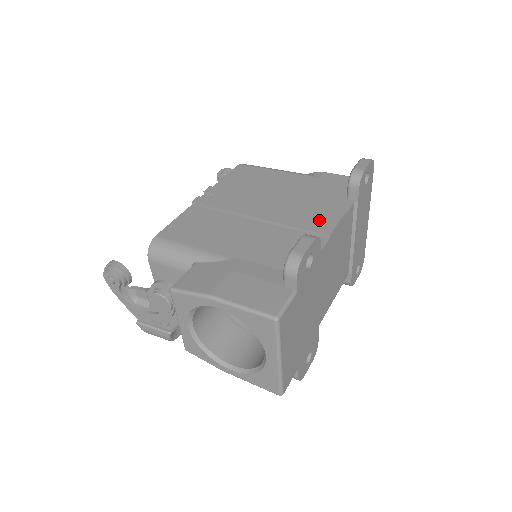
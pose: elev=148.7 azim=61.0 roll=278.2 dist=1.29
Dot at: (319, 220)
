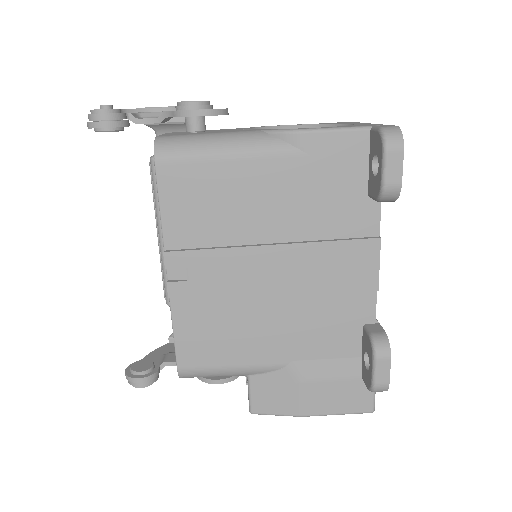
Dot at: (355, 268)
